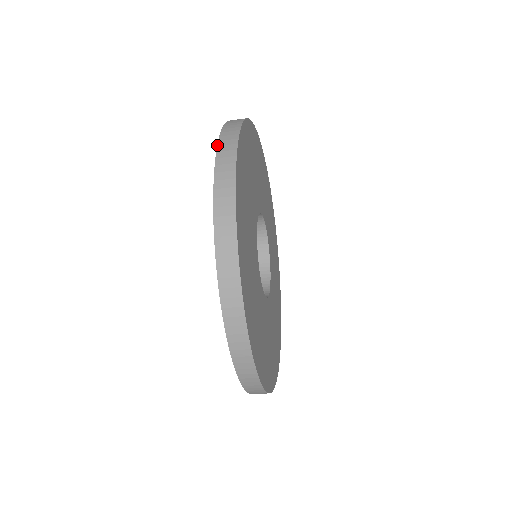
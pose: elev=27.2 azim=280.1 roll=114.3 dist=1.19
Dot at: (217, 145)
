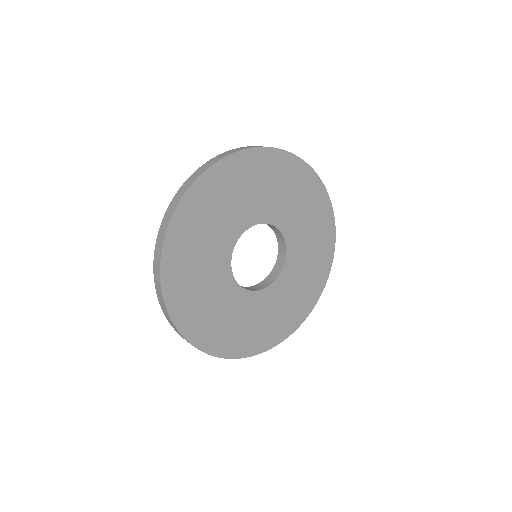
Dot at: (166, 318)
